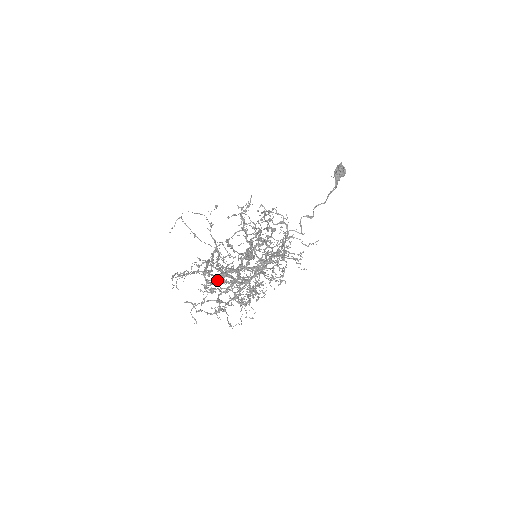
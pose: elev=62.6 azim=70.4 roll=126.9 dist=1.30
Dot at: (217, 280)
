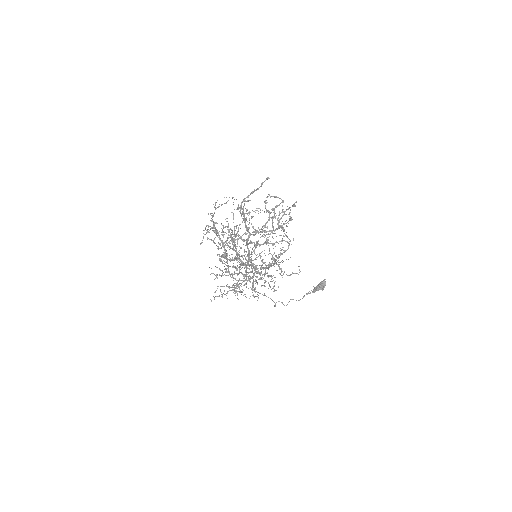
Dot at: (236, 227)
